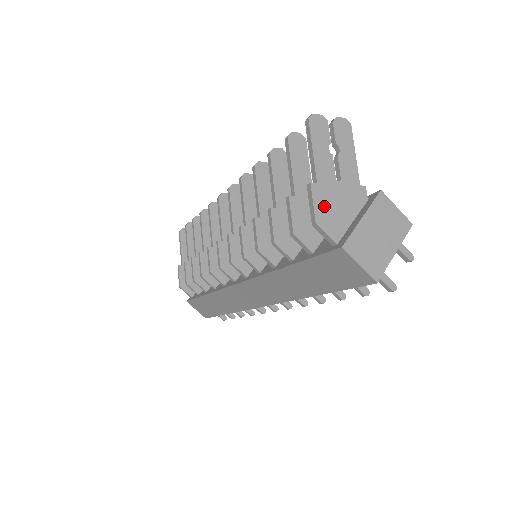
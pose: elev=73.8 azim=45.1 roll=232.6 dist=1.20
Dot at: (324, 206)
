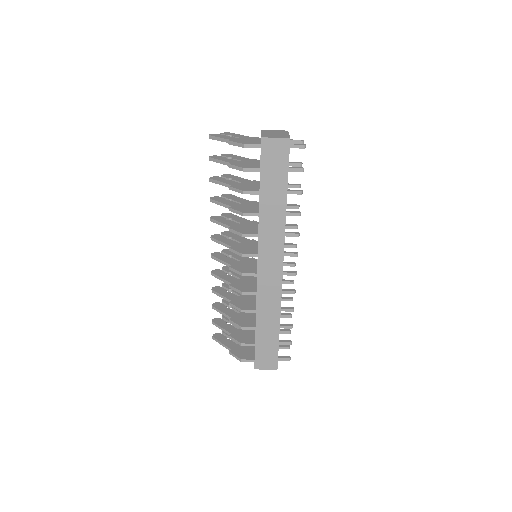
Dot at: (242, 142)
